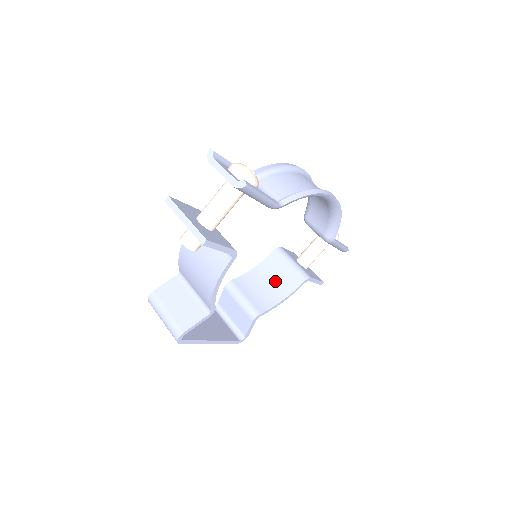
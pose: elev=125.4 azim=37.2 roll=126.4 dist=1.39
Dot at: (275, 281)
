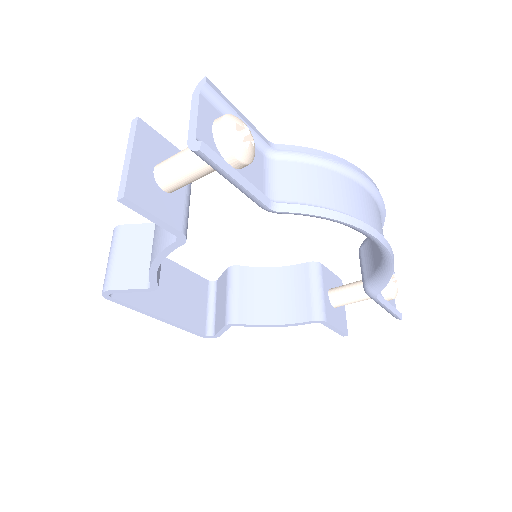
Dot at: (284, 298)
